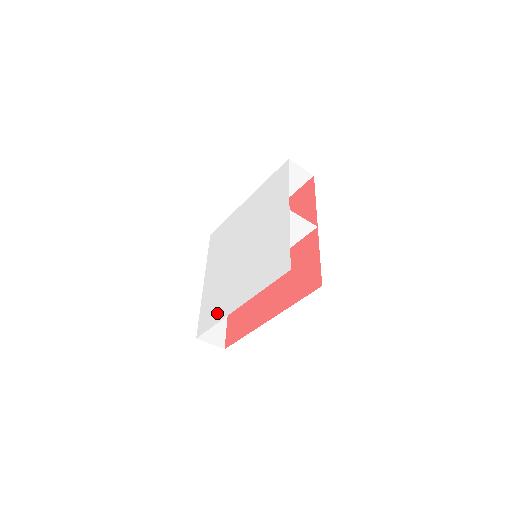
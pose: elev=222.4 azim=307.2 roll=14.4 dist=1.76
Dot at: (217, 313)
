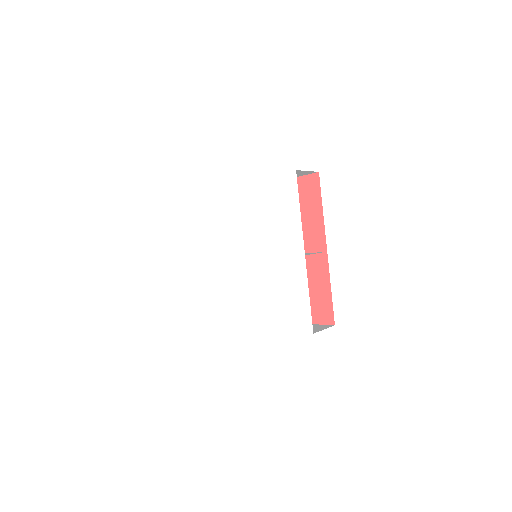
Dot at: (225, 316)
